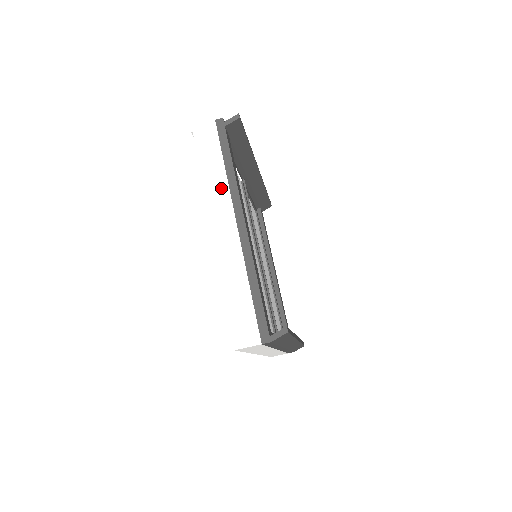
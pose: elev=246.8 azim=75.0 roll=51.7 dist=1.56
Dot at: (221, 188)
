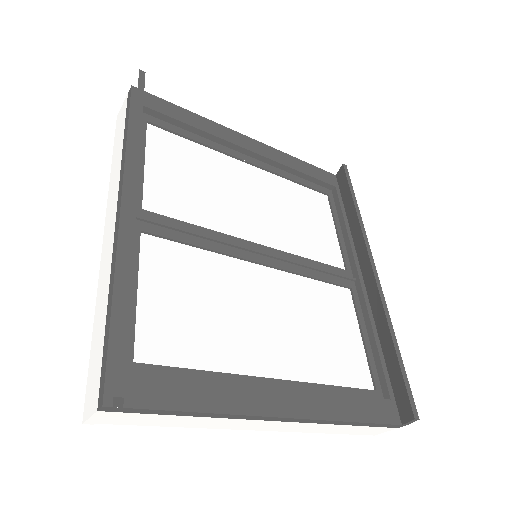
Dot at: (218, 422)
